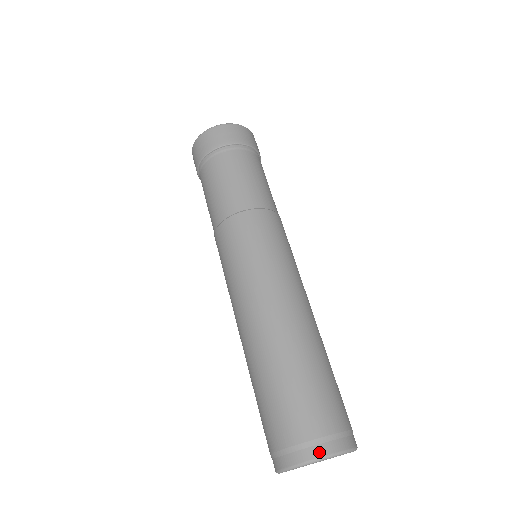
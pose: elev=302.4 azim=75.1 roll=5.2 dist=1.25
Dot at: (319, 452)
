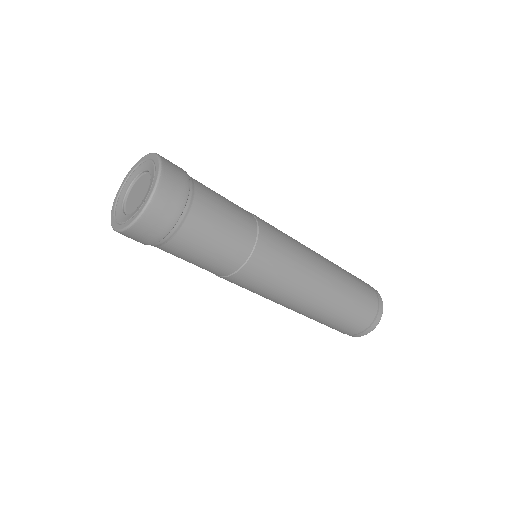
Dot at: (369, 331)
